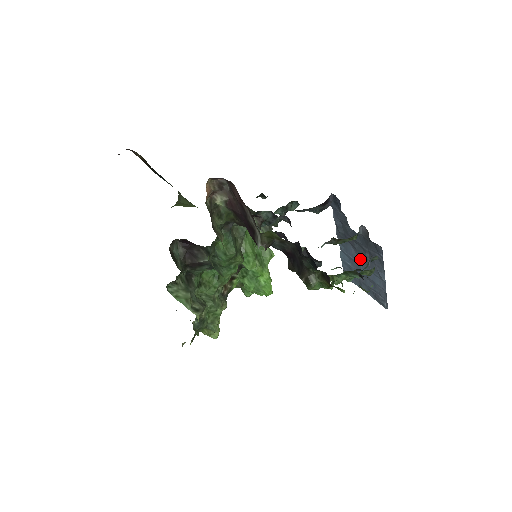
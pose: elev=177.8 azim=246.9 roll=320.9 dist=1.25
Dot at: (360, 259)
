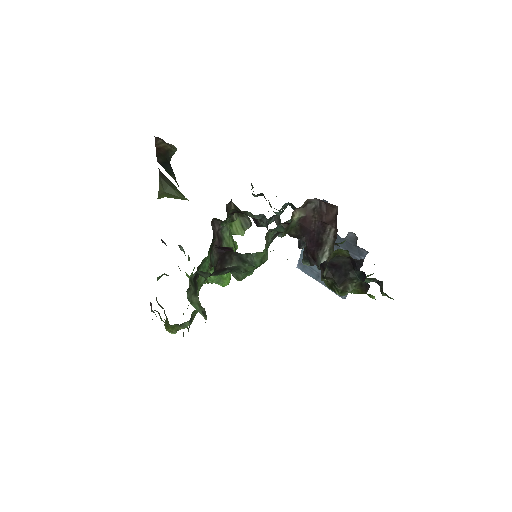
Dot at: occluded
